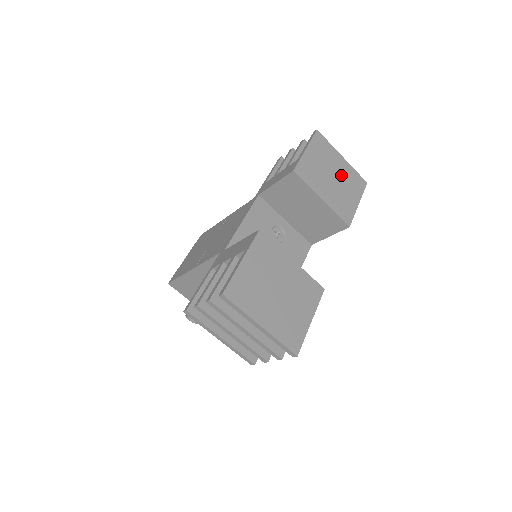
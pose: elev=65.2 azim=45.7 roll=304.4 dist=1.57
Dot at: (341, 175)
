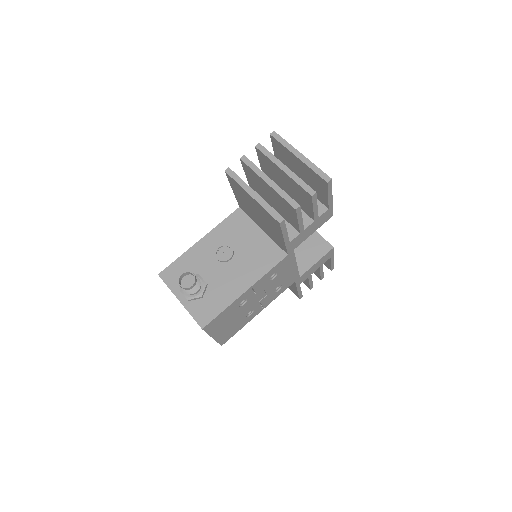
Dot at: occluded
